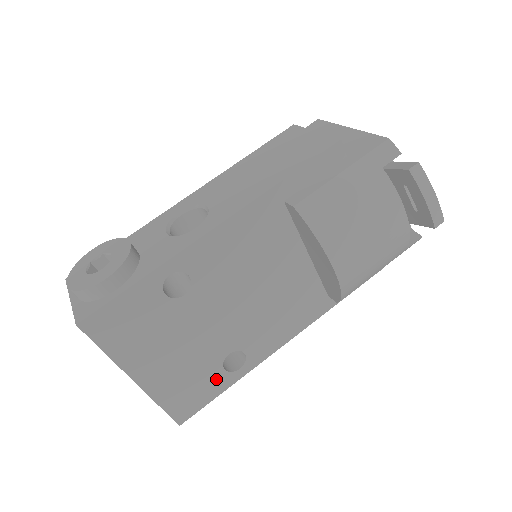
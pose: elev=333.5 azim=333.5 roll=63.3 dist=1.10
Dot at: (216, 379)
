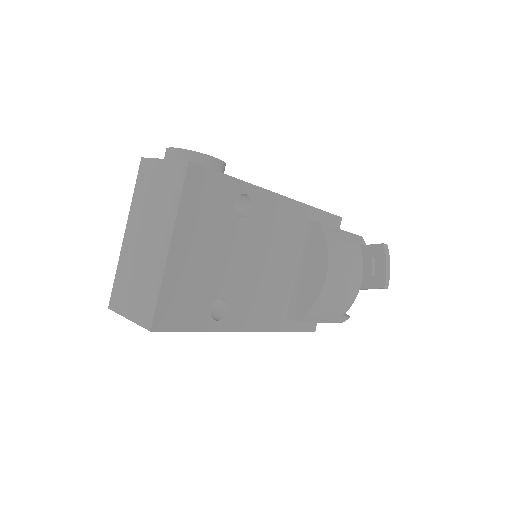
Dot at: (201, 312)
